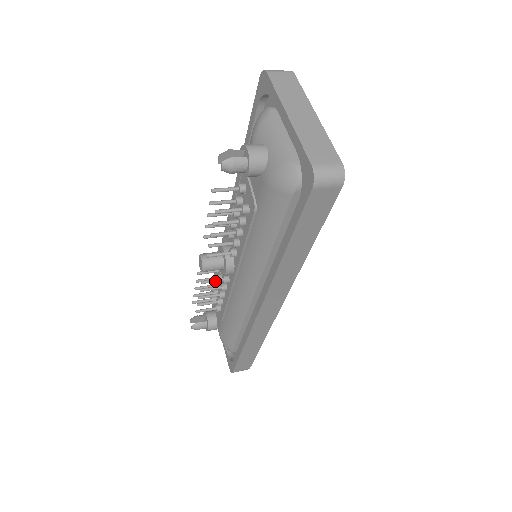
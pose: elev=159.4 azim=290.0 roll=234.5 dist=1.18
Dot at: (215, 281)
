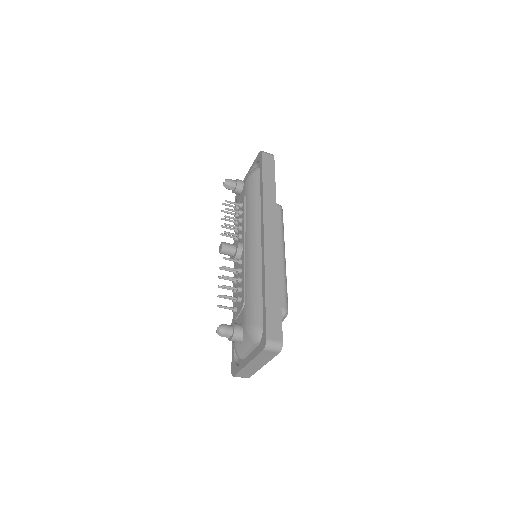
Dot at: (232, 259)
